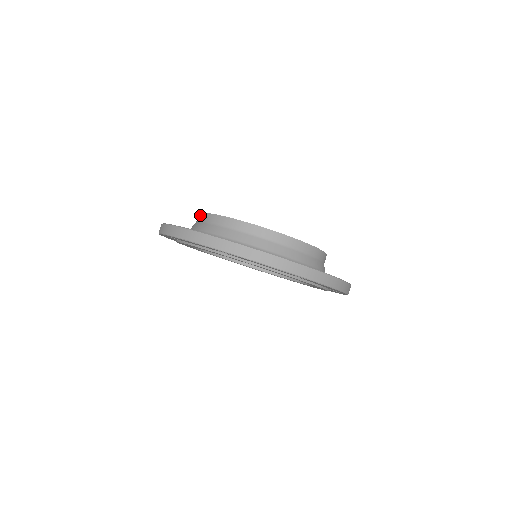
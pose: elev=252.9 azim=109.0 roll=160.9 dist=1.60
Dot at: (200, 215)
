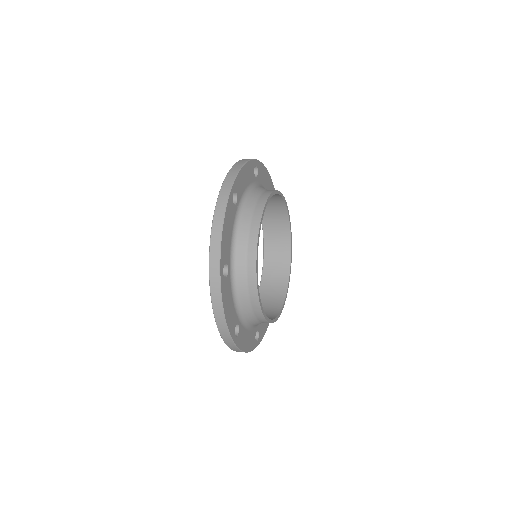
Dot at: (253, 260)
